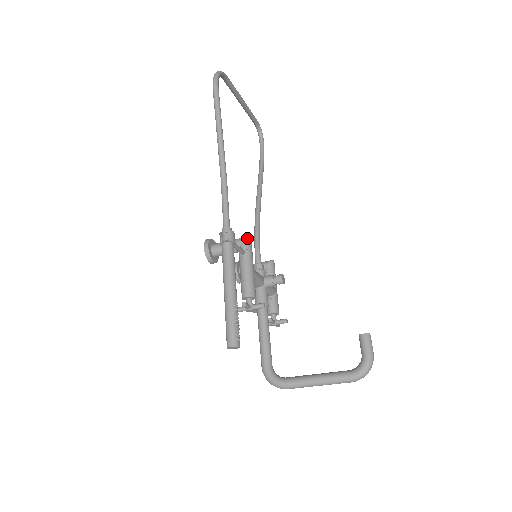
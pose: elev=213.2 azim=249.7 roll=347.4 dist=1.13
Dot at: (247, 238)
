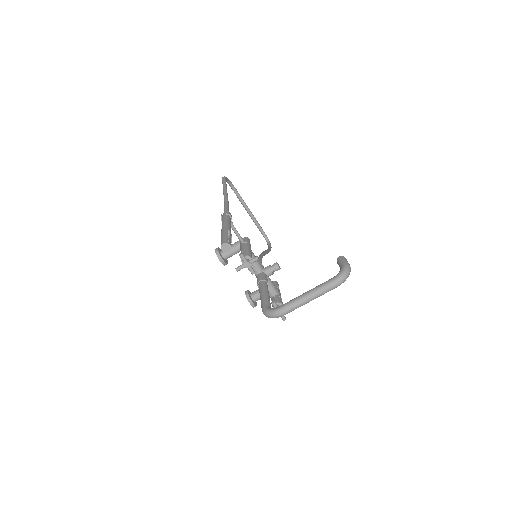
Dot at: (246, 237)
